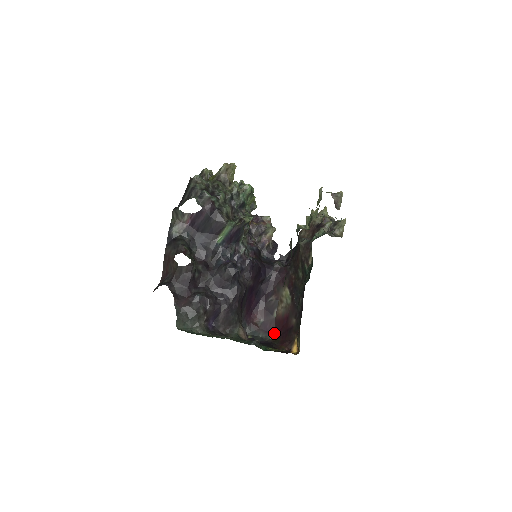
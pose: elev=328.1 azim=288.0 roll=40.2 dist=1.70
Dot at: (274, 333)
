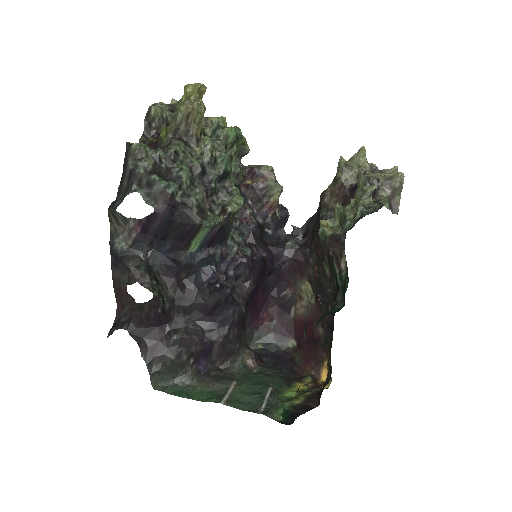
Dot at: (293, 338)
